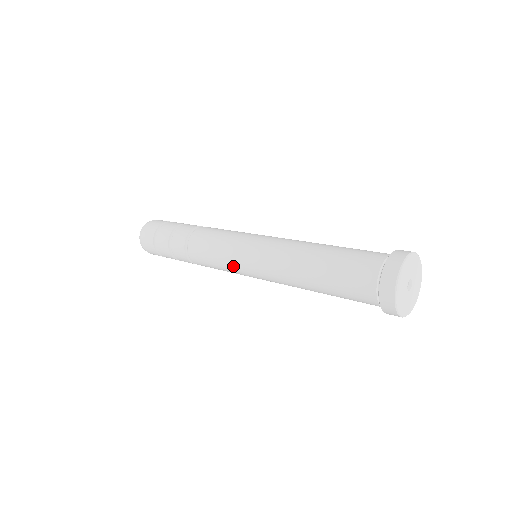
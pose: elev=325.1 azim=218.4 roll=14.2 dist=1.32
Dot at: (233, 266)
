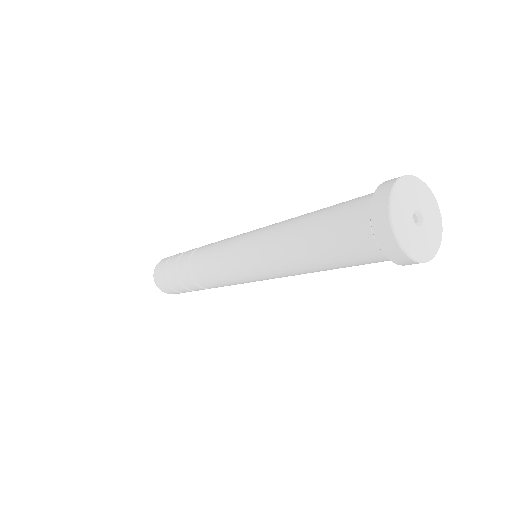
Dot at: occluded
